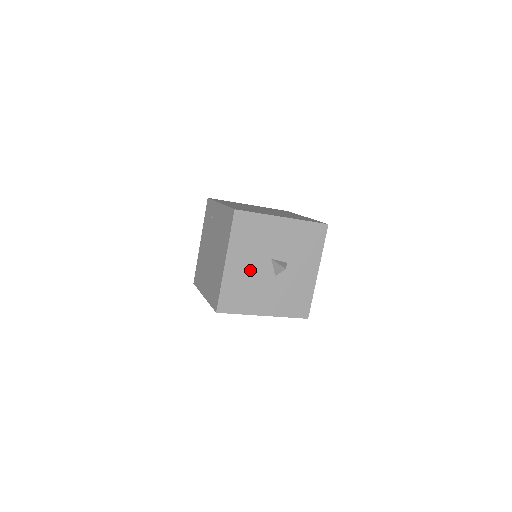
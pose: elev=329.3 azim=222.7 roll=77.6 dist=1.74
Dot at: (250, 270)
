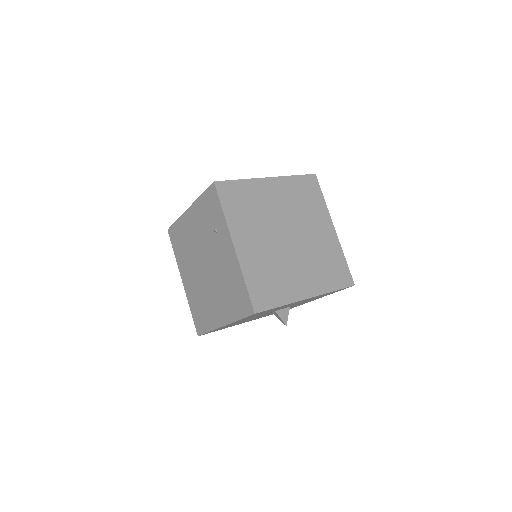
Dot at: (247, 319)
